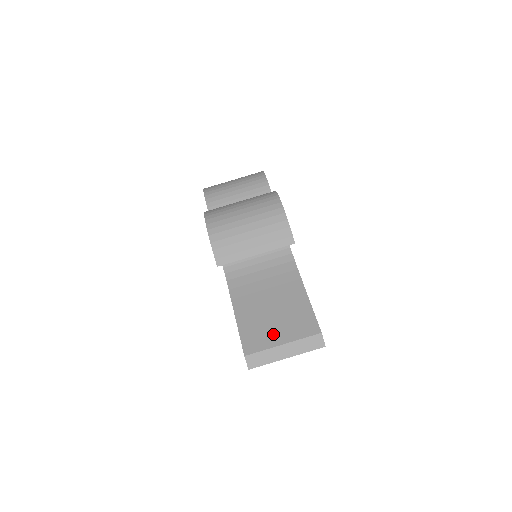
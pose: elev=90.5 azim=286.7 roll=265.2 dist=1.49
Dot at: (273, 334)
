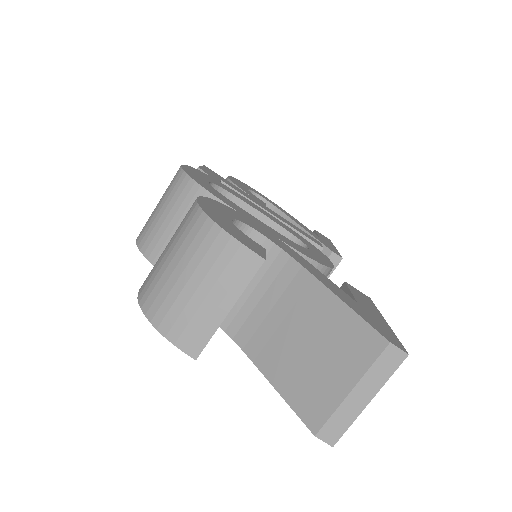
Dot at: (330, 382)
